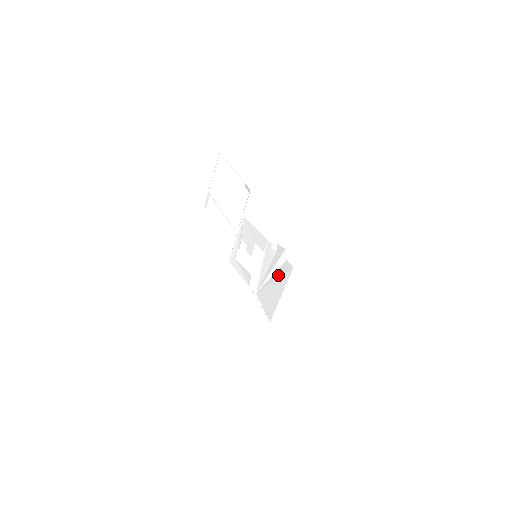
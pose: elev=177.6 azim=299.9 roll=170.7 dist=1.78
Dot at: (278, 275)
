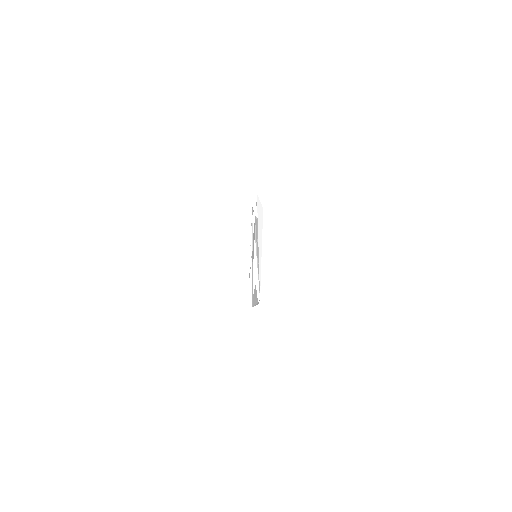
Dot at: occluded
